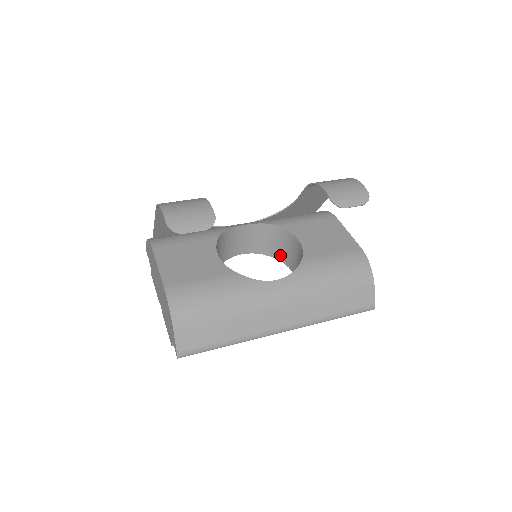
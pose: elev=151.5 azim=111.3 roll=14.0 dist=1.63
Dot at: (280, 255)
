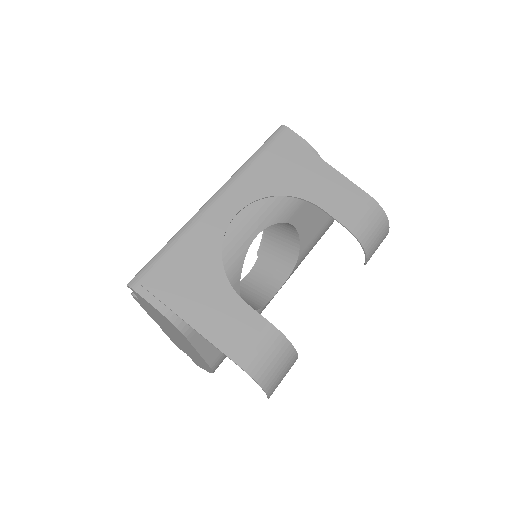
Dot at: occluded
